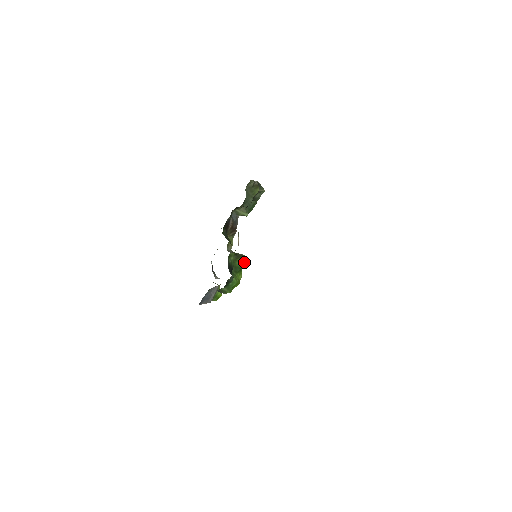
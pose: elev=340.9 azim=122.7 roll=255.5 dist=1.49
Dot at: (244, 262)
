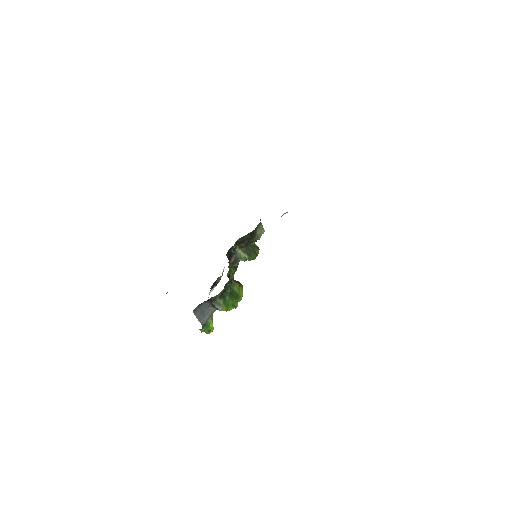
Dot at: (241, 293)
